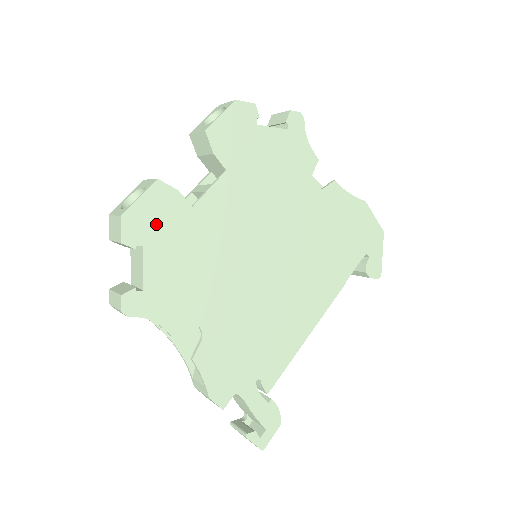
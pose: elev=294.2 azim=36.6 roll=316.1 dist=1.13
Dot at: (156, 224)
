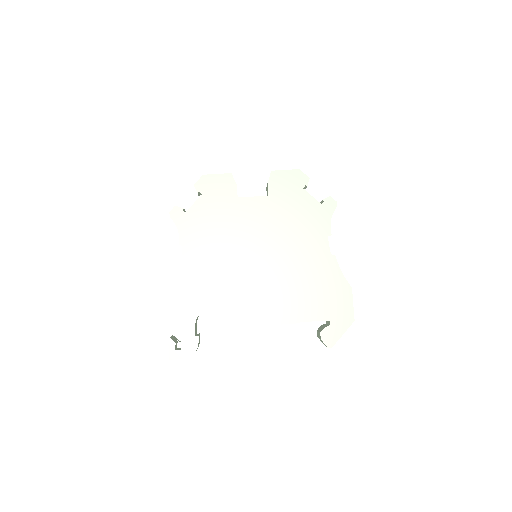
Dot at: (215, 191)
